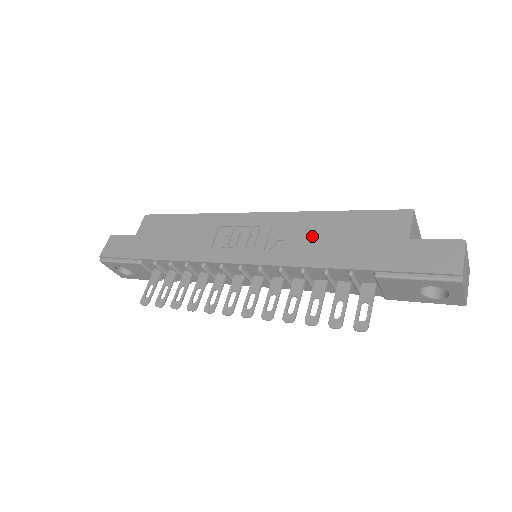
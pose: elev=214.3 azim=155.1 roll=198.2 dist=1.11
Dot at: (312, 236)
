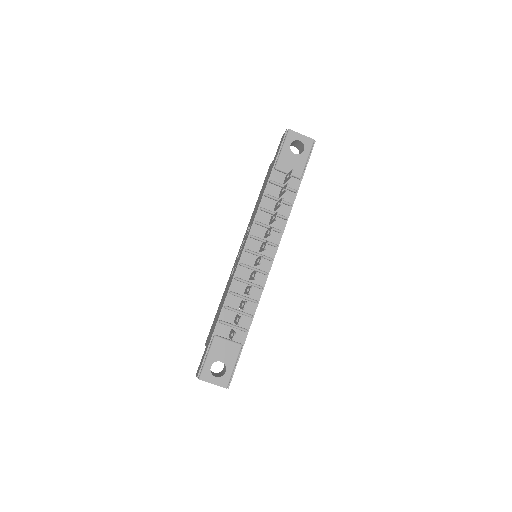
Dot at: (255, 210)
